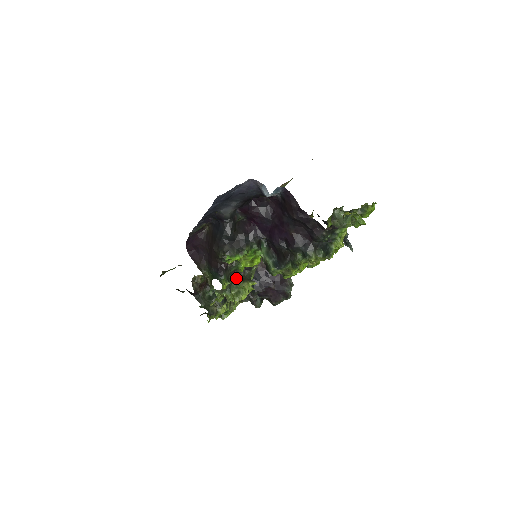
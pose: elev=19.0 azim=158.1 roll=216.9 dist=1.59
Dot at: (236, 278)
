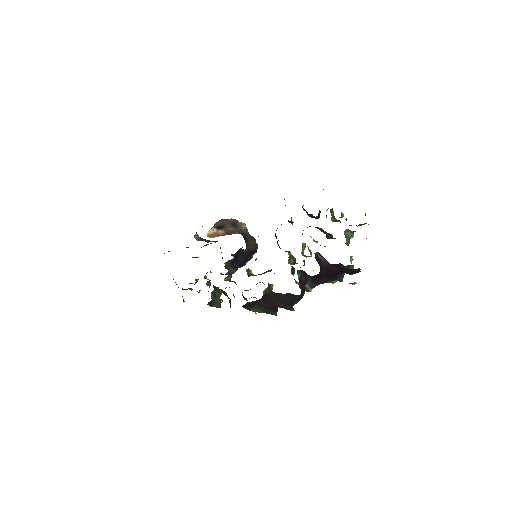
Dot at: (264, 292)
